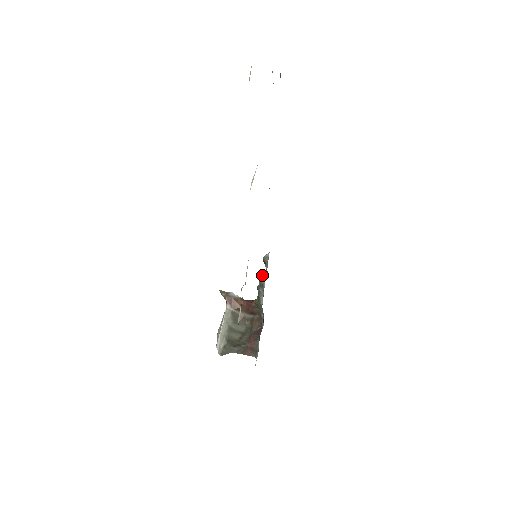
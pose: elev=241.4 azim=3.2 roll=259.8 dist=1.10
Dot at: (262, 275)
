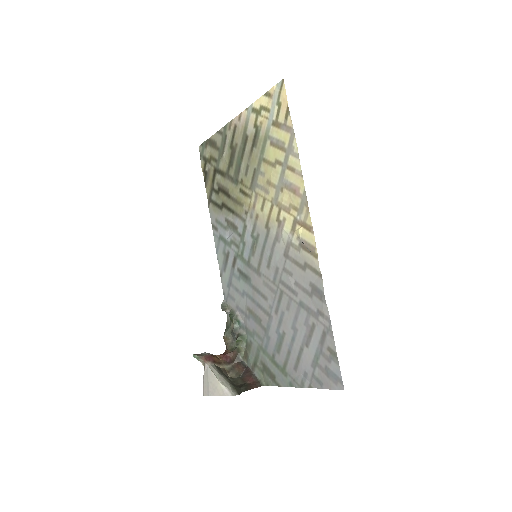
Dot at: (231, 314)
